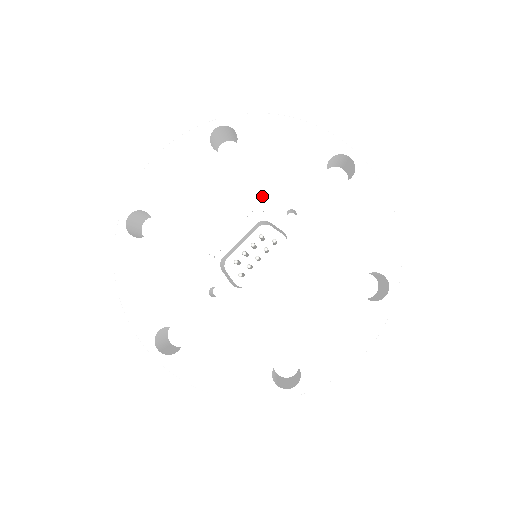
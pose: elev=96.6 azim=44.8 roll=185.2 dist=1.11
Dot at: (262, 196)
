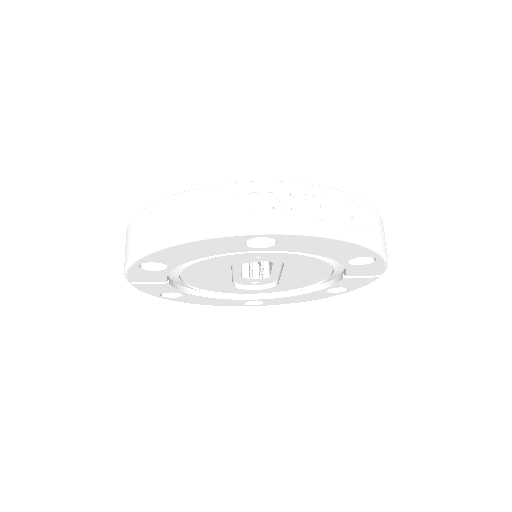
Dot at: occluded
